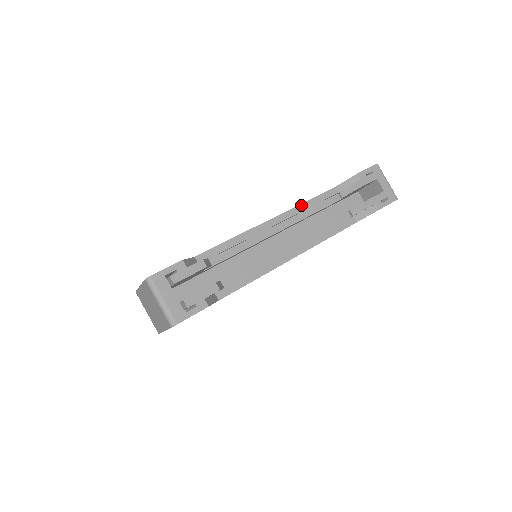
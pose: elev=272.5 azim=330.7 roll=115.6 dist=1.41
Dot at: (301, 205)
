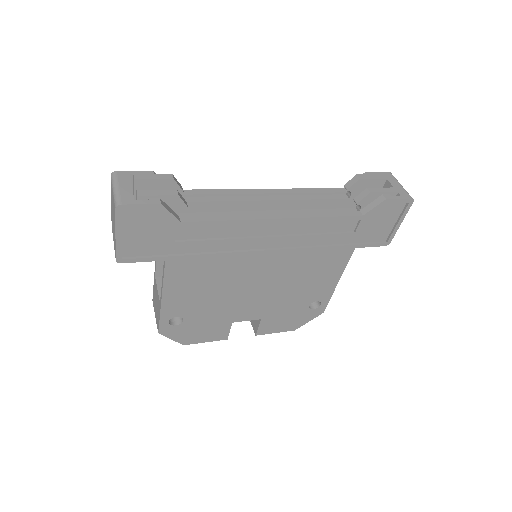
Dot at: (300, 189)
